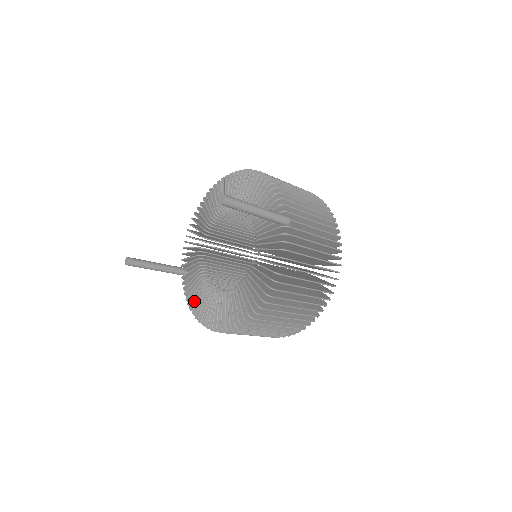
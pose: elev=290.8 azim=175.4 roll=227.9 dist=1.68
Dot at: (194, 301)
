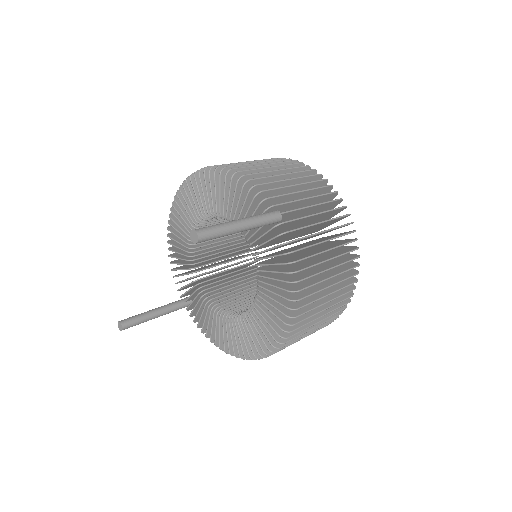
Dot at: (212, 333)
